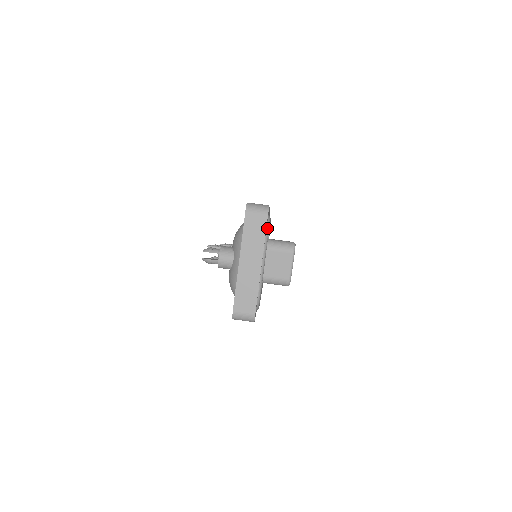
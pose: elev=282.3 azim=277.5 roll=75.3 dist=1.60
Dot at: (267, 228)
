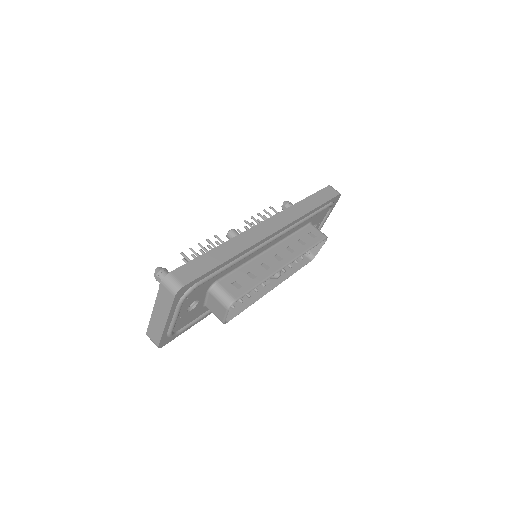
Dot at: (181, 299)
